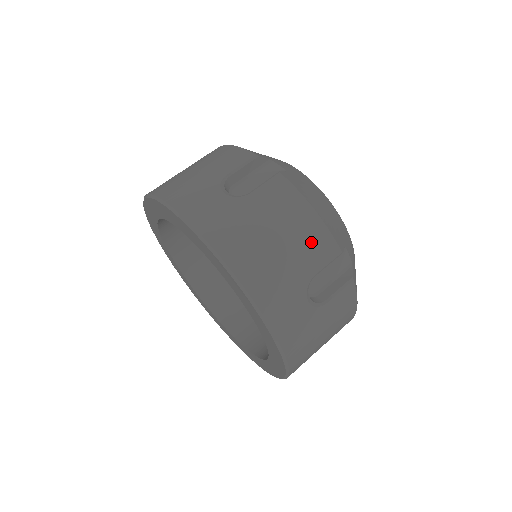
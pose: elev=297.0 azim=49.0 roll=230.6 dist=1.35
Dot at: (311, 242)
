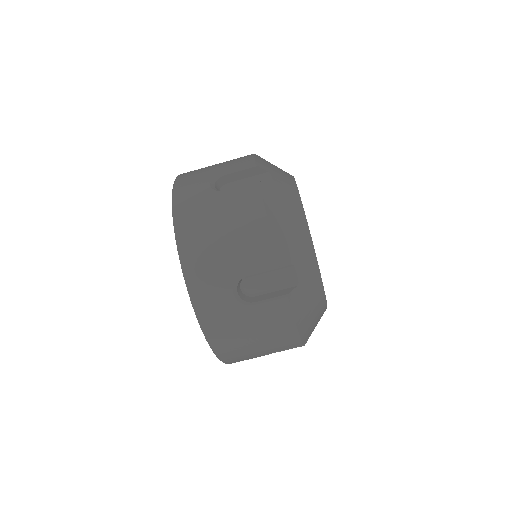
Dot at: (282, 343)
